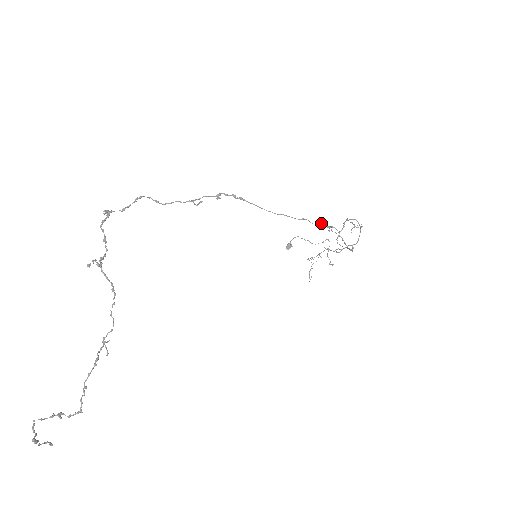
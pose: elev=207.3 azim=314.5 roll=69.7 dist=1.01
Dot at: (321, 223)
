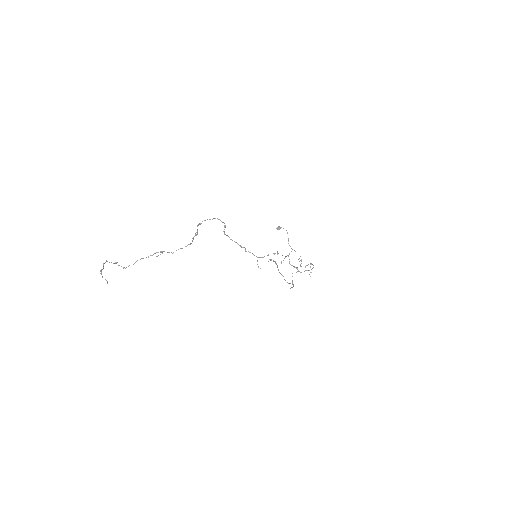
Dot at: (293, 284)
